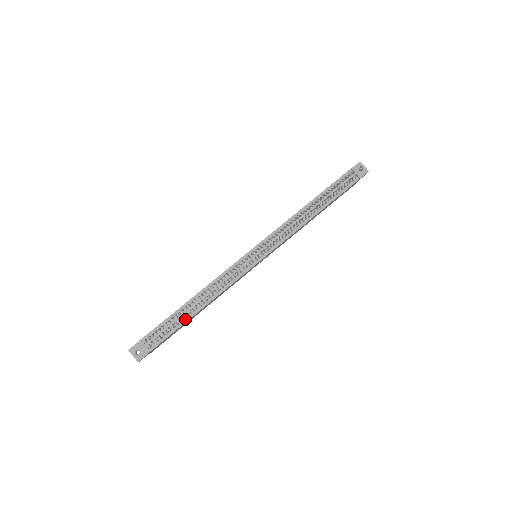
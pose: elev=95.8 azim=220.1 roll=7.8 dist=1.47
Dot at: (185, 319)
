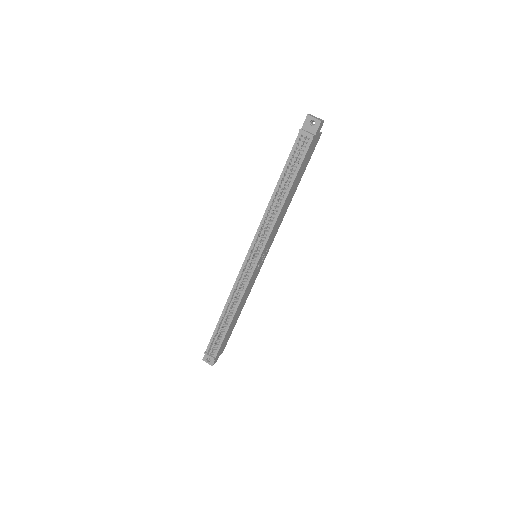
Dot at: (226, 329)
